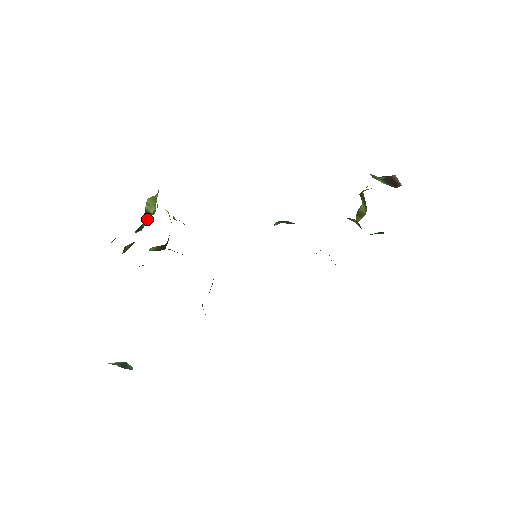
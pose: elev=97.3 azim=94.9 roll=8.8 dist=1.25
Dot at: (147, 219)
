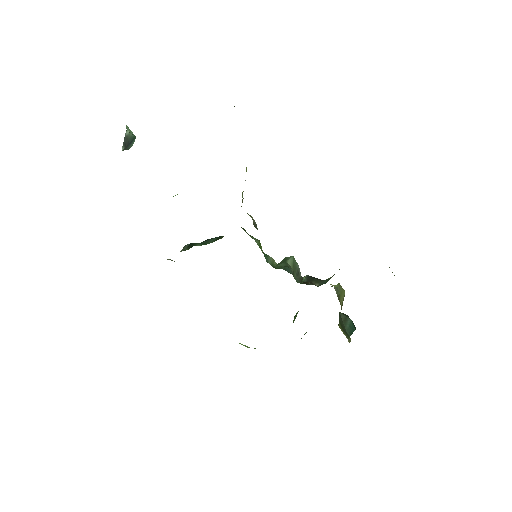
Dot at: occluded
